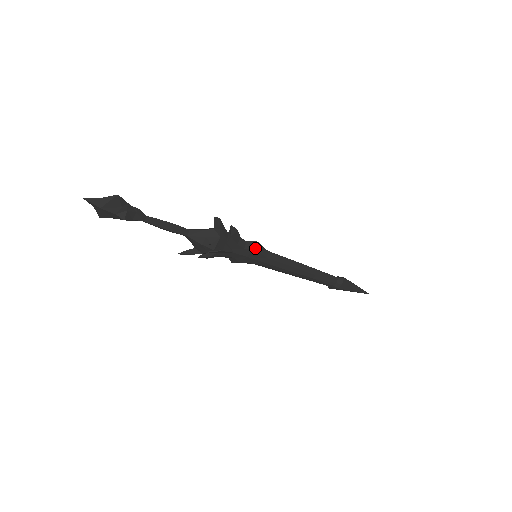
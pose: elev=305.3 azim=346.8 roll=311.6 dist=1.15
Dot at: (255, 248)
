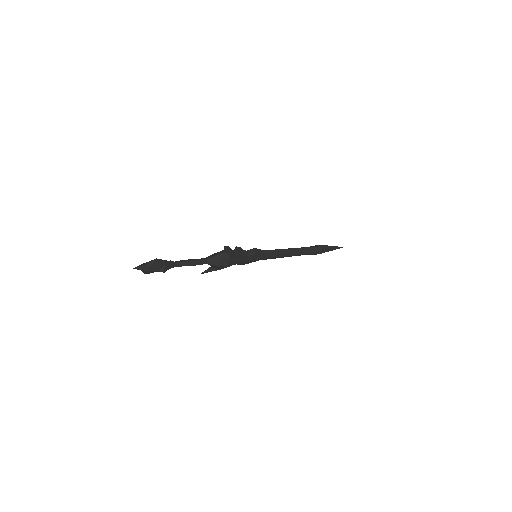
Dot at: (255, 253)
